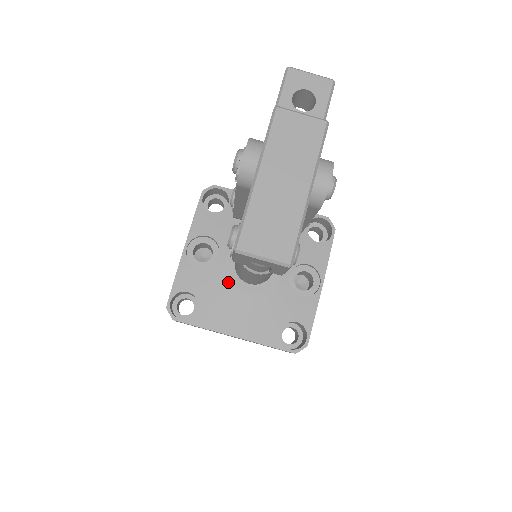
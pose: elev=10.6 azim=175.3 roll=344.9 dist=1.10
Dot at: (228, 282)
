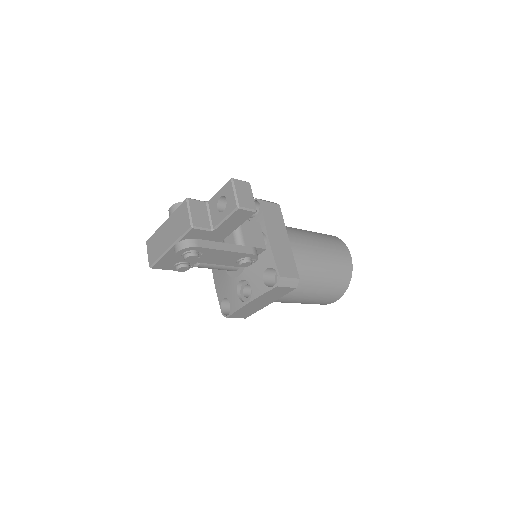
Dot at: occluded
